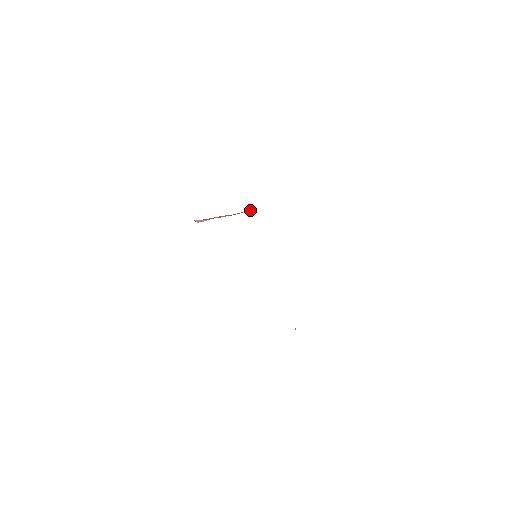
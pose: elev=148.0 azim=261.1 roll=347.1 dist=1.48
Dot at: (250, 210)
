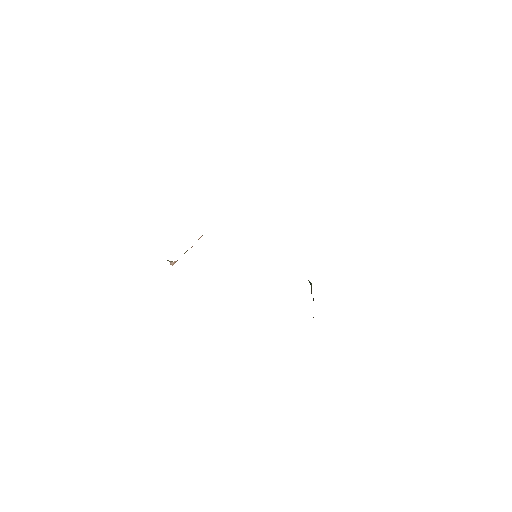
Dot at: occluded
